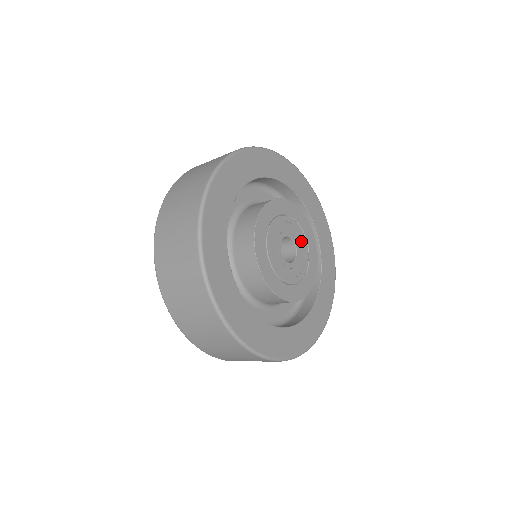
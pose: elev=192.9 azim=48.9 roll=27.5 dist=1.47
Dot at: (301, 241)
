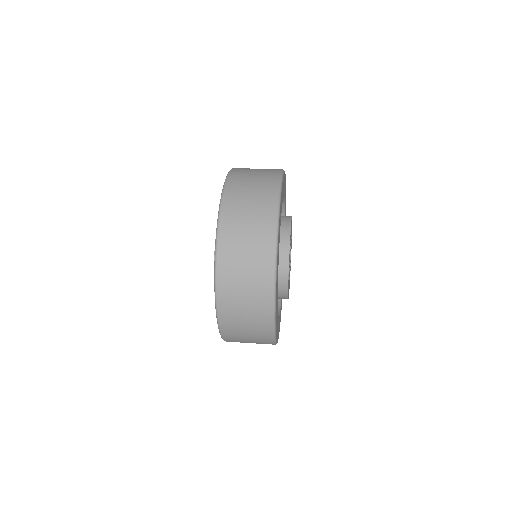
Dot at: occluded
